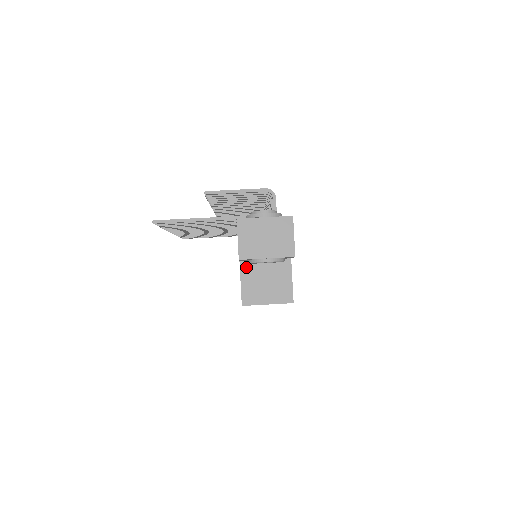
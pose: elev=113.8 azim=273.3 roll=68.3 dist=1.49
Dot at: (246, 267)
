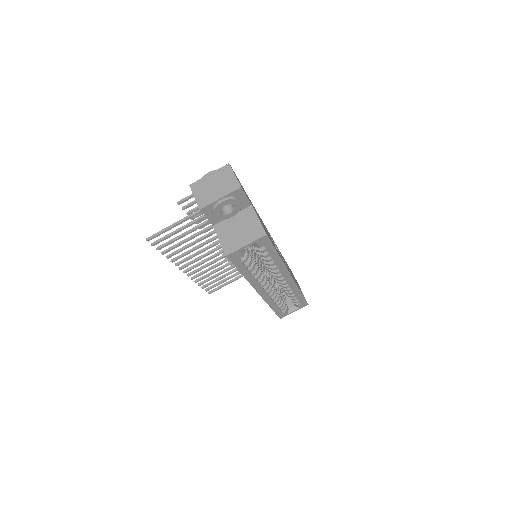
Dot at: (219, 228)
